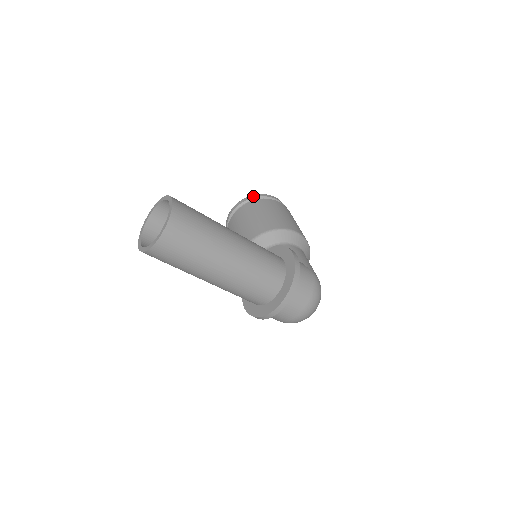
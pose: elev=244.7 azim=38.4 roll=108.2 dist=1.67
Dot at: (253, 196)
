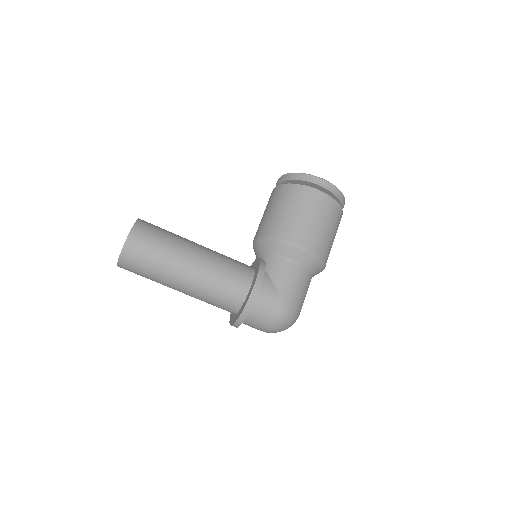
Dot at: (294, 175)
